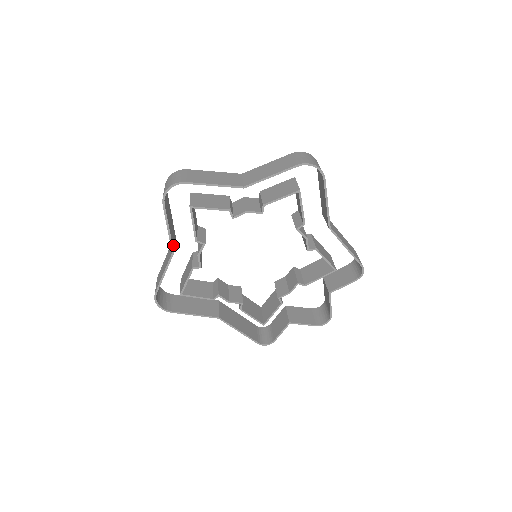
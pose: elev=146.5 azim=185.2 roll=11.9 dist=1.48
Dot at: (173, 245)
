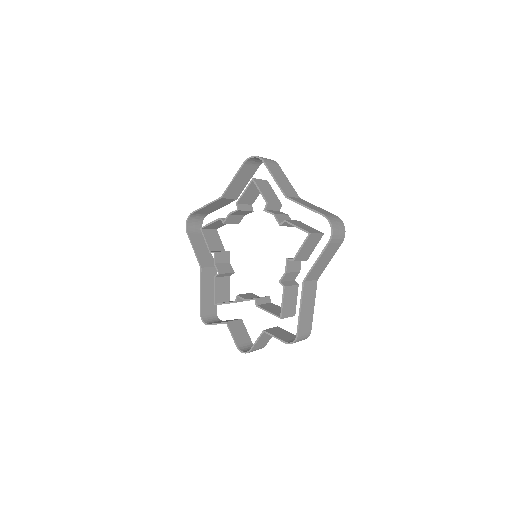
Dot at: (227, 194)
